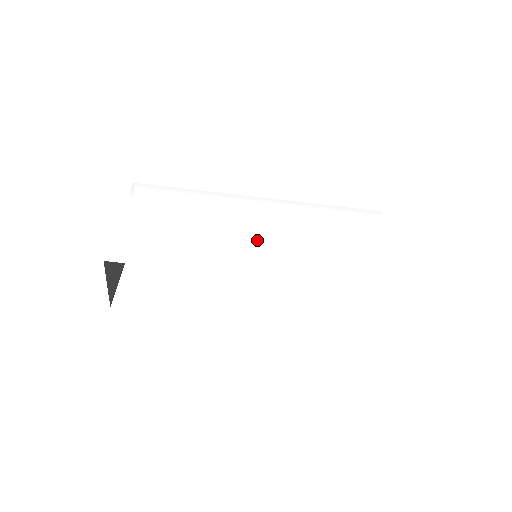
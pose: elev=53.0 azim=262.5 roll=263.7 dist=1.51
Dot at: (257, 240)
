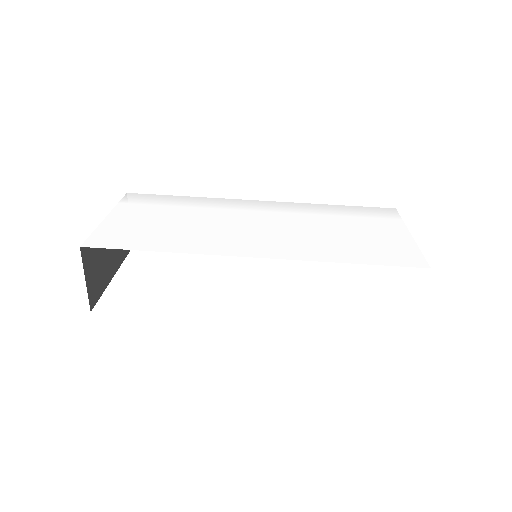
Dot at: (253, 230)
